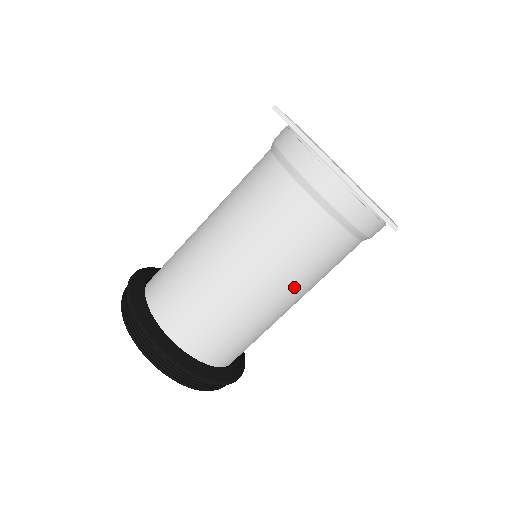
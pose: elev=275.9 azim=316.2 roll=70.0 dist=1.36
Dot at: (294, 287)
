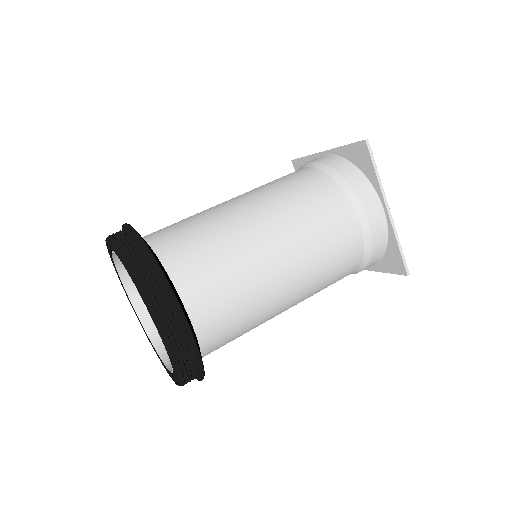
Dot at: (305, 296)
